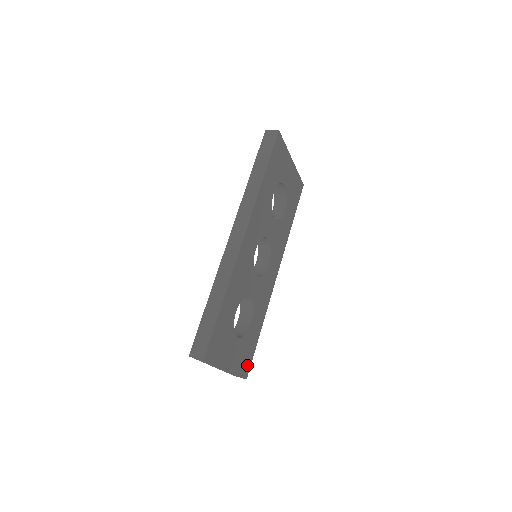
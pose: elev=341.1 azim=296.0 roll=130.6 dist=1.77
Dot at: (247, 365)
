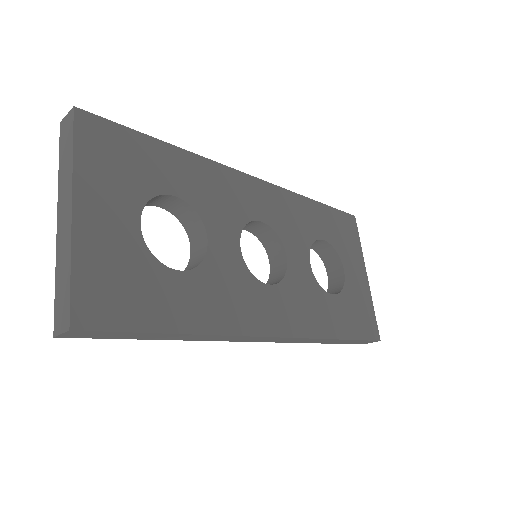
Dot at: (102, 310)
